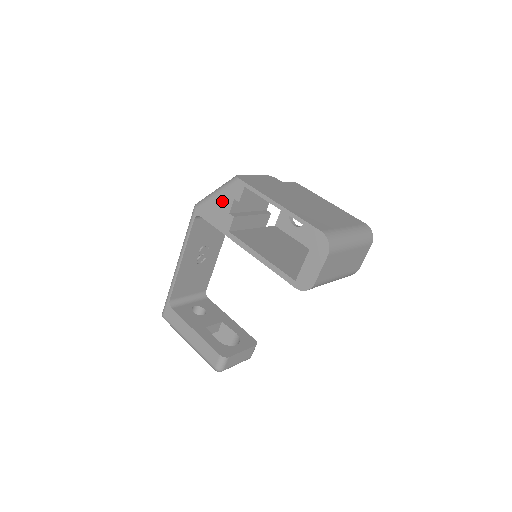
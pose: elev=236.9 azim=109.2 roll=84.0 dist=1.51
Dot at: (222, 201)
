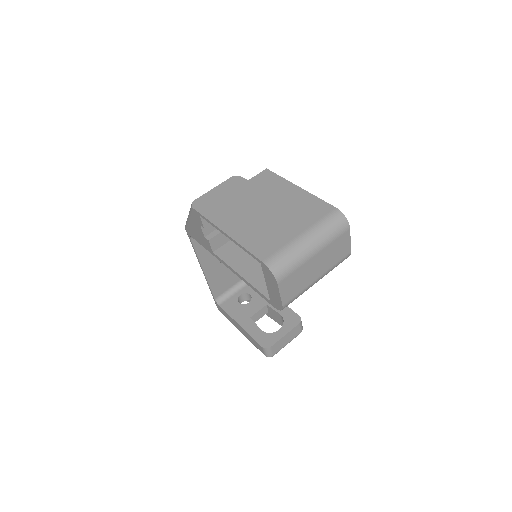
Dot at: (195, 226)
